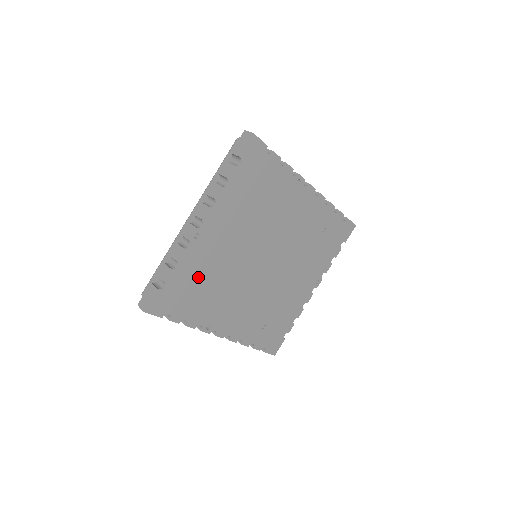
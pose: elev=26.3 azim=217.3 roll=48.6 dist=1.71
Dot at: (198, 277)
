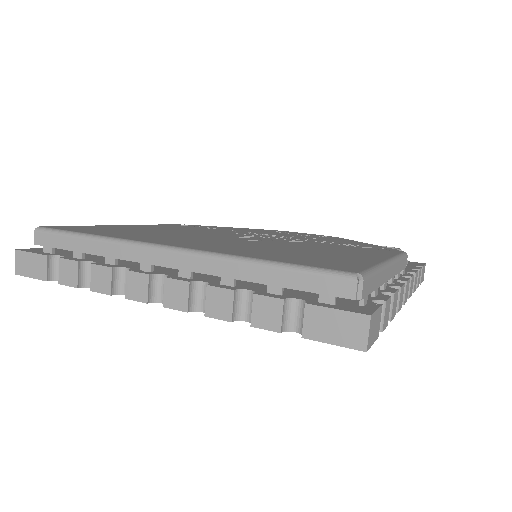
Dot at: occluded
